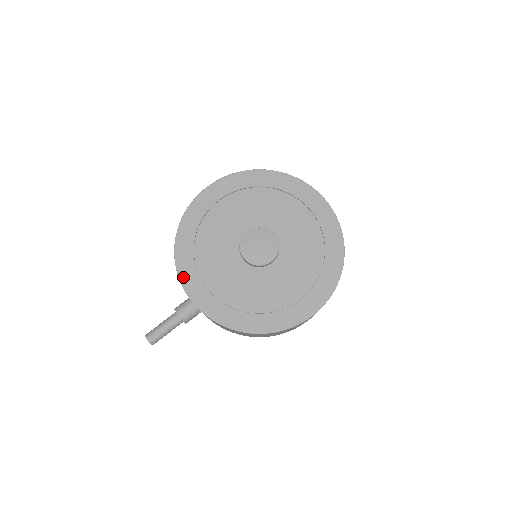
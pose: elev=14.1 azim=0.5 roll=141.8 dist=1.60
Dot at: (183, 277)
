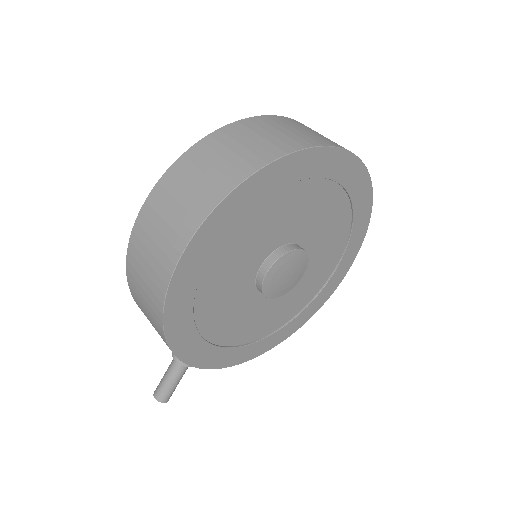
Dot at: (201, 363)
